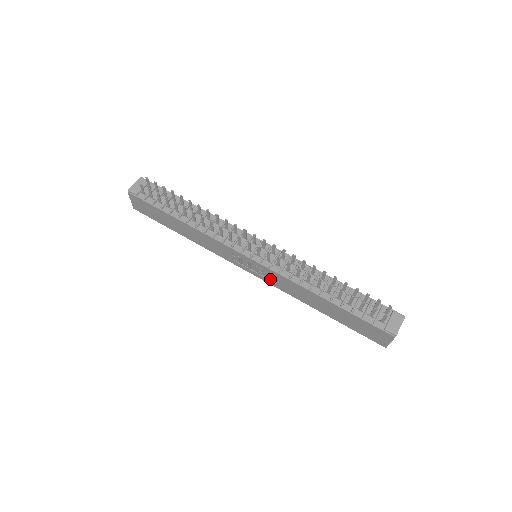
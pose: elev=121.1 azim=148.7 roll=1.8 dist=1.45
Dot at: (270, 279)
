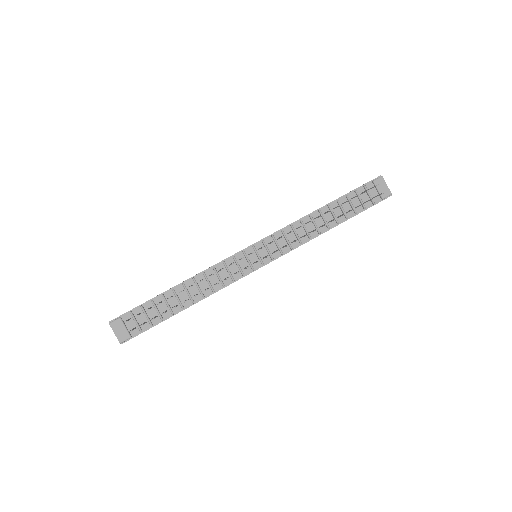
Dot at: occluded
